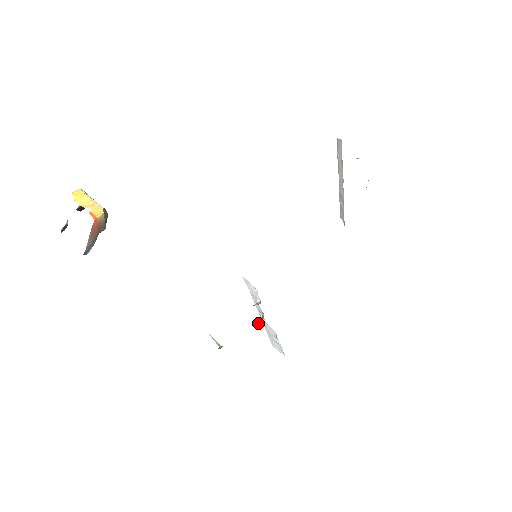
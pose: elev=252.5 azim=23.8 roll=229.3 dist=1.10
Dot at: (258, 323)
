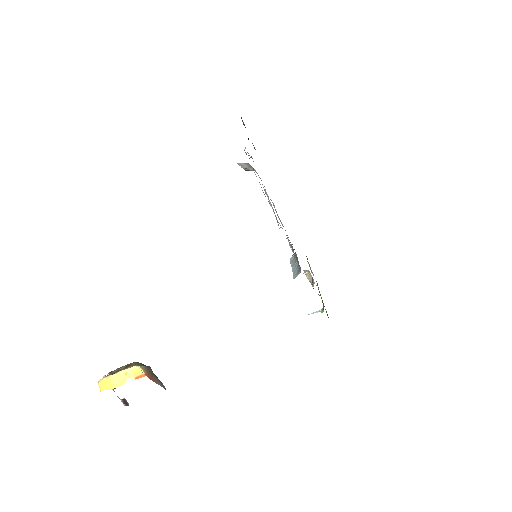
Dot at: occluded
